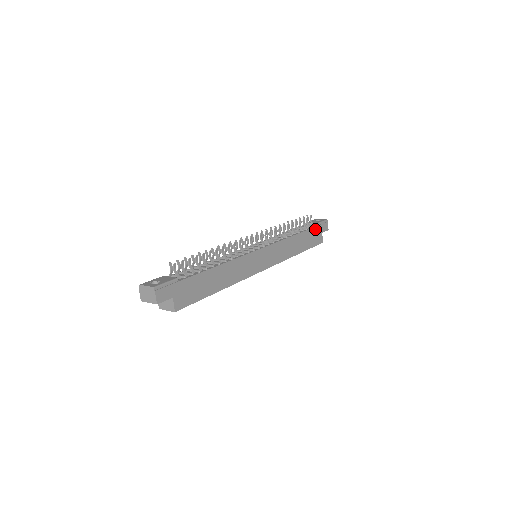
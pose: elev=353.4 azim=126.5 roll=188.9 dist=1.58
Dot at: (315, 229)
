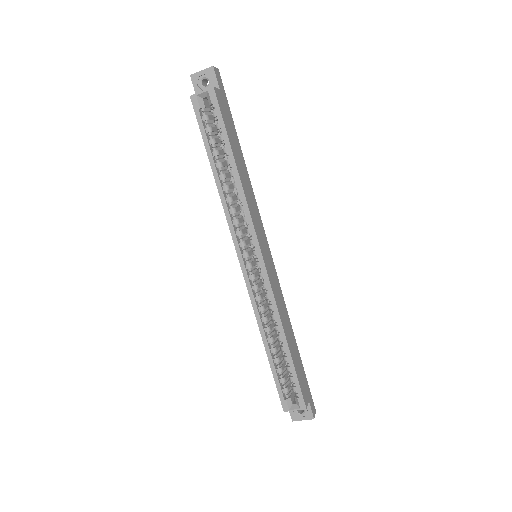
Dot at: (305, 378)
